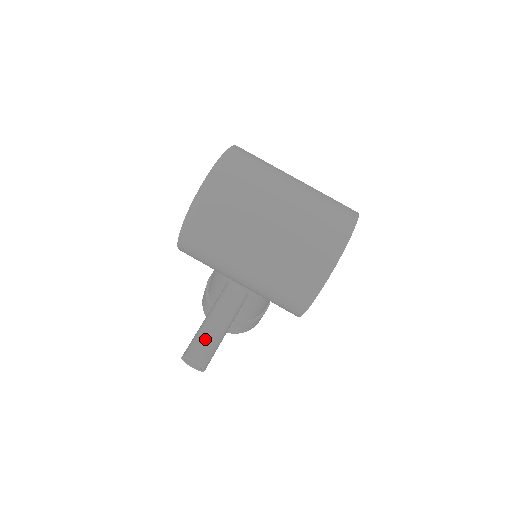
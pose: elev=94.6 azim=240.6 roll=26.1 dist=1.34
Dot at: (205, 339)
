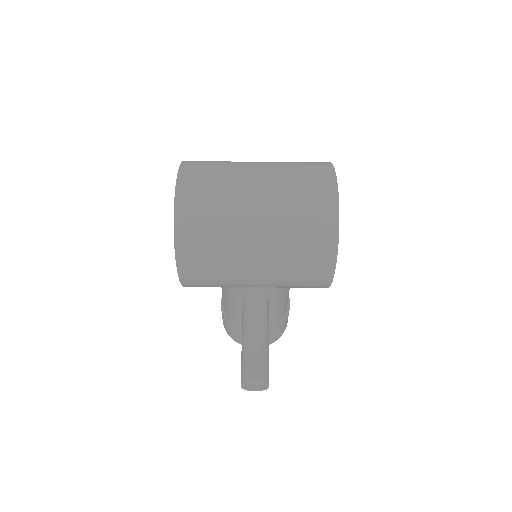
Dot at: (253, 357)
